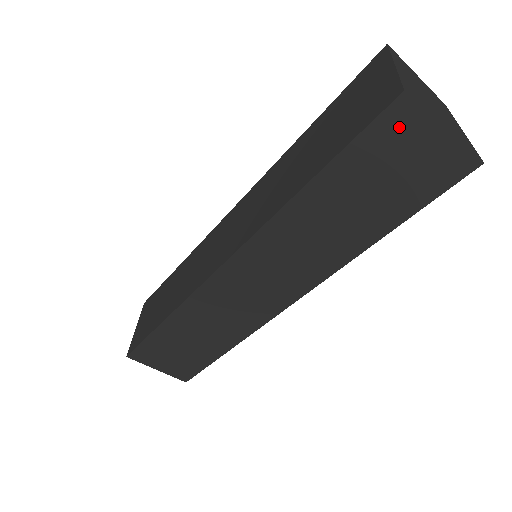
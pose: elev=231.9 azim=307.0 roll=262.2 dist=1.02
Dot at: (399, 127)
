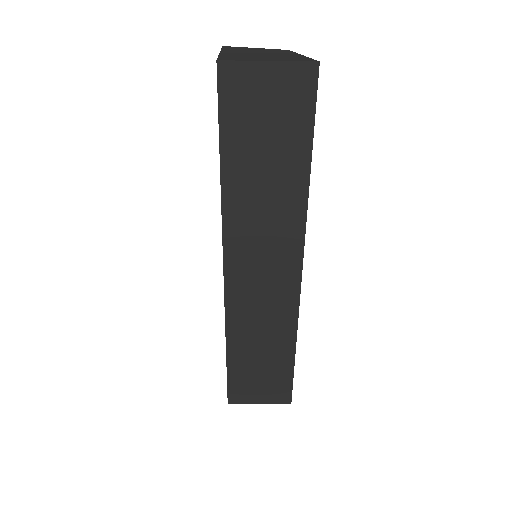
Dot at: (238, 85)
